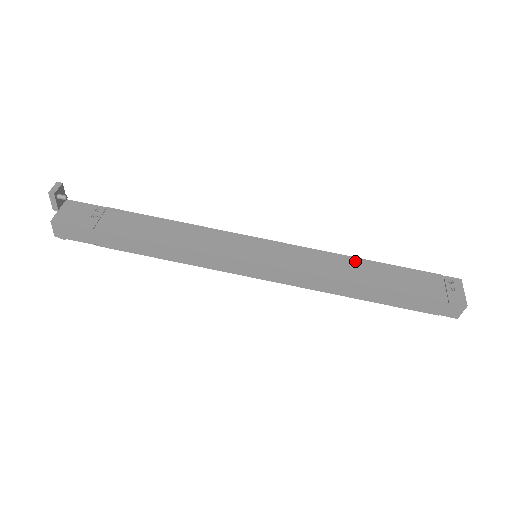
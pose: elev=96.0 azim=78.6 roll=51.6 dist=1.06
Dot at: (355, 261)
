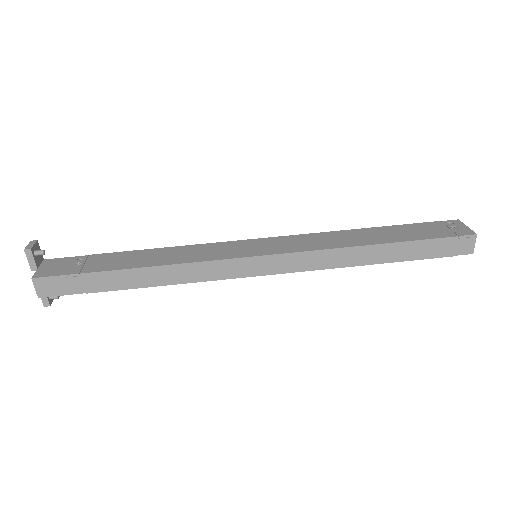
Dot at: (354, 232)
